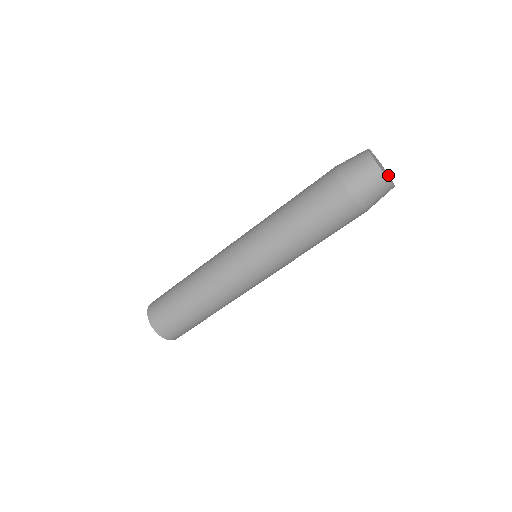
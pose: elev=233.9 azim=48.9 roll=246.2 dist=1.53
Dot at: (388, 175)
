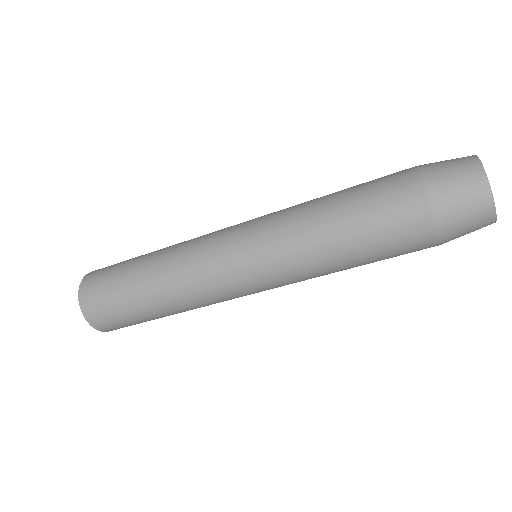
Dot at: occluded
